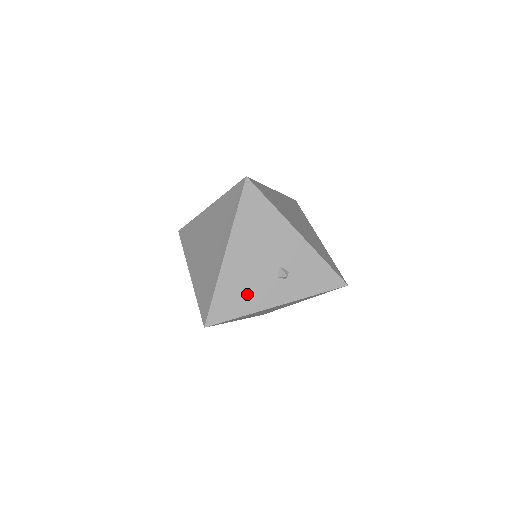
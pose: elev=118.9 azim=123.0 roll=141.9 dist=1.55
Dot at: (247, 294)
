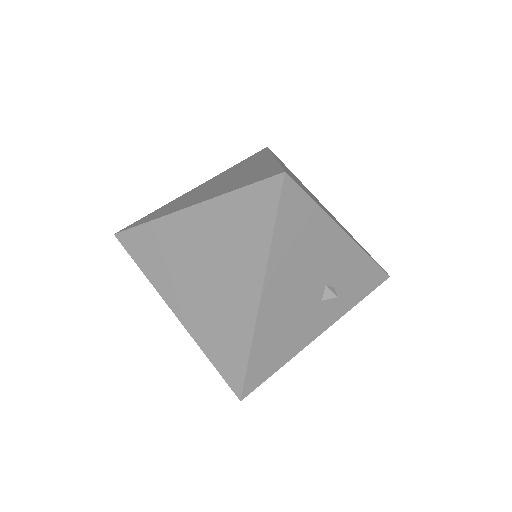
Dot at: (289, 336)
